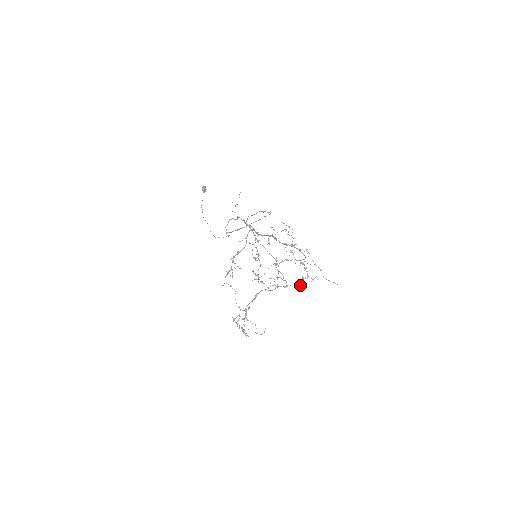
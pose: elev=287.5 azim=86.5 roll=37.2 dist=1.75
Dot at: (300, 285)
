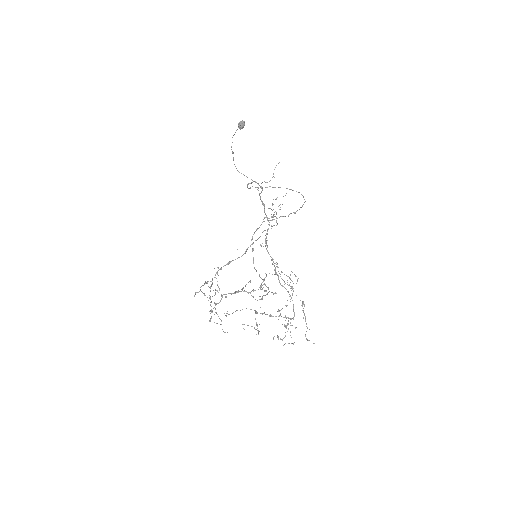
Dot at: (273, 338)
